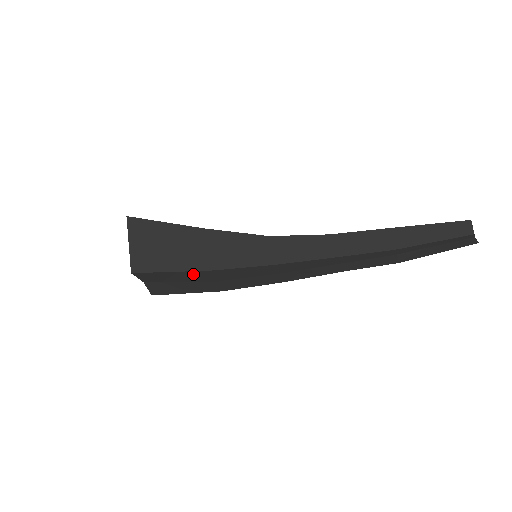
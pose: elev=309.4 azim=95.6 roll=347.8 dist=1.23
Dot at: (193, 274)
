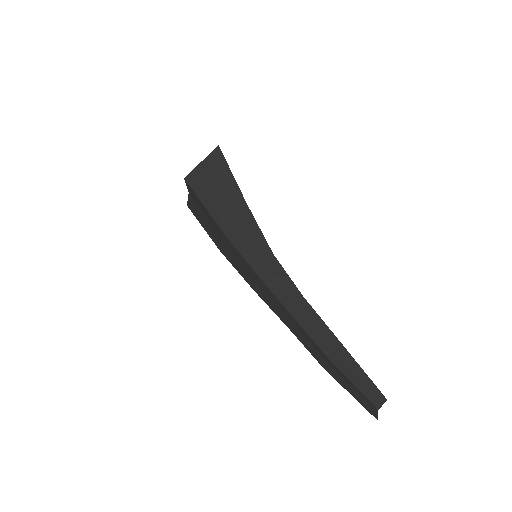
Dot at: (213, 221)
